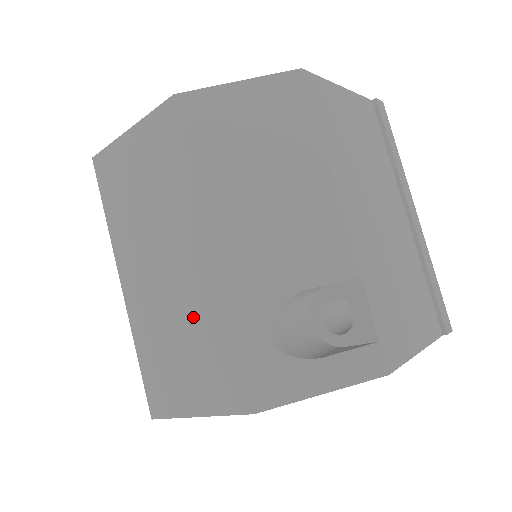
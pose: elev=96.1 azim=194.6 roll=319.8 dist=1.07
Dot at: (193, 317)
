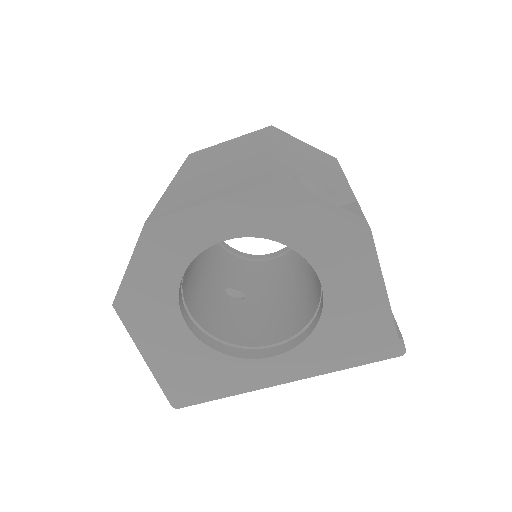
Dot at: (236, 169)
